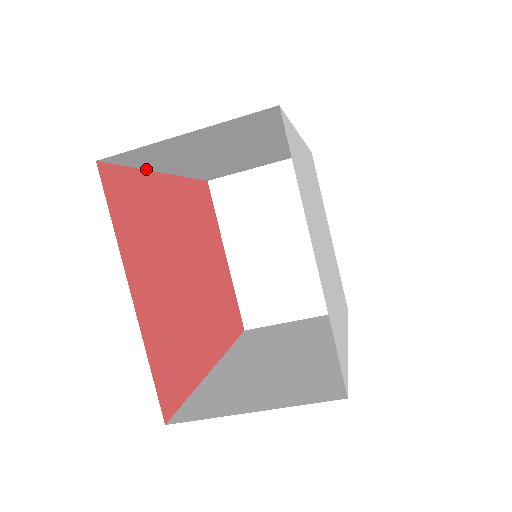
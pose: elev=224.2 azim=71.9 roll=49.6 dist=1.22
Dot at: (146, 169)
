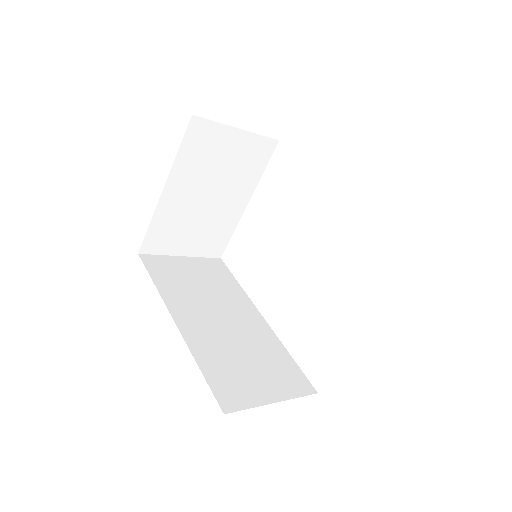
Dot at: occluded
